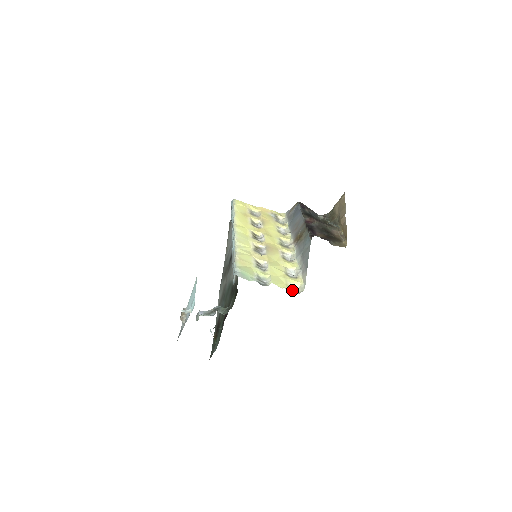
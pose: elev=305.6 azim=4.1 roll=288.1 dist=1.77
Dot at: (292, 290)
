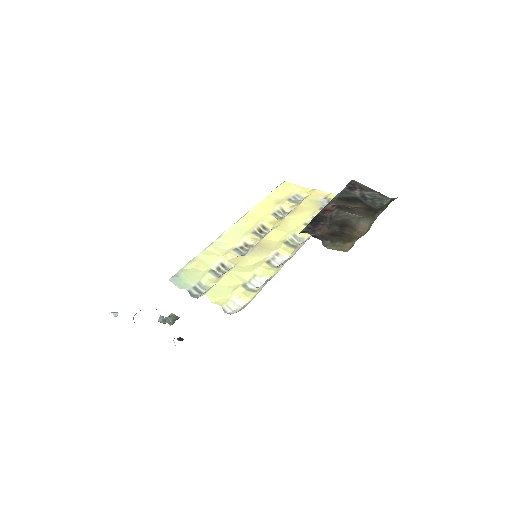
Dot at: (229, 308)
